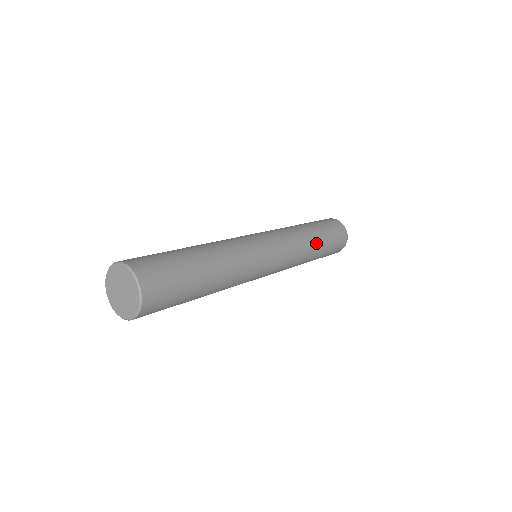
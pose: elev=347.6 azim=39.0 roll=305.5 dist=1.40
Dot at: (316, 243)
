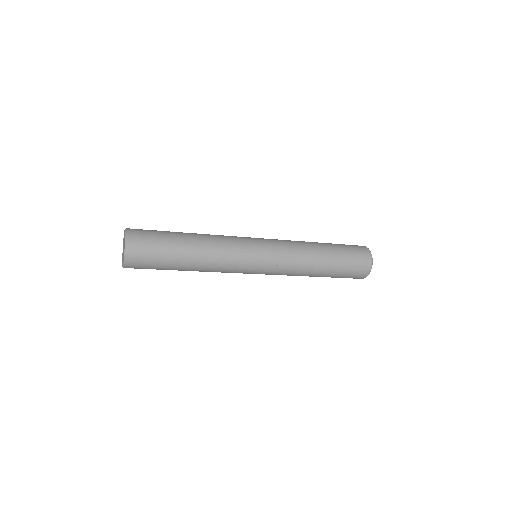
Dot at: (321, 251)
